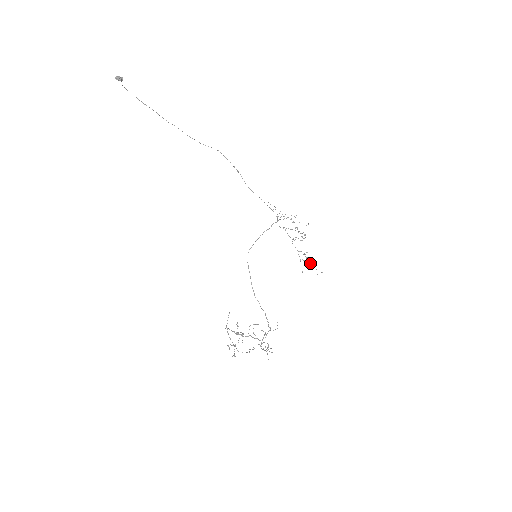
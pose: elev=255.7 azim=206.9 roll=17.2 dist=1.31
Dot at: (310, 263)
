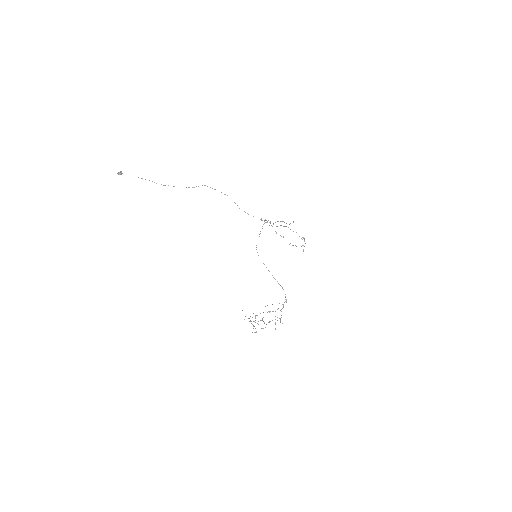
Dot at: occluded
